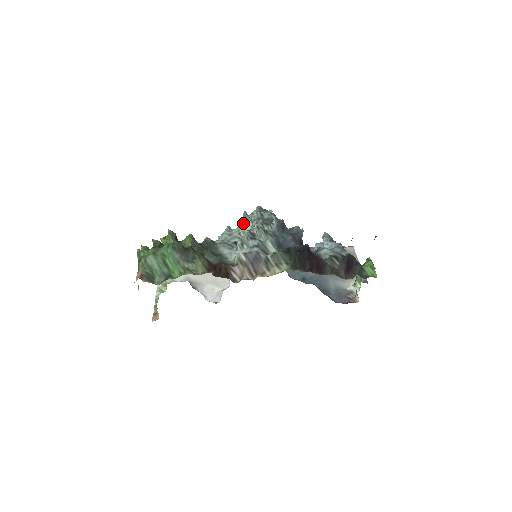
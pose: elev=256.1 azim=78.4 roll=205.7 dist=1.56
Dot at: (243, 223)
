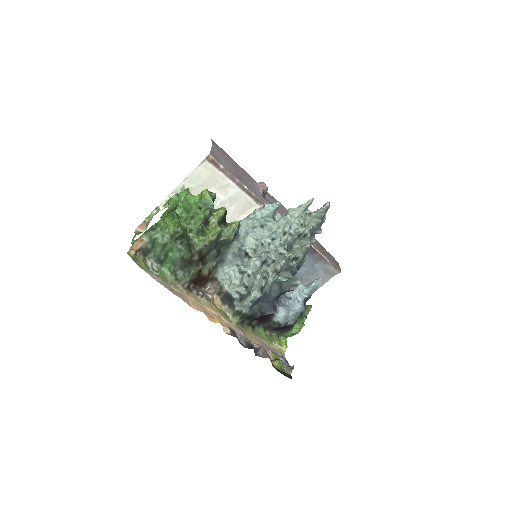
Dot at: (286, 224)
